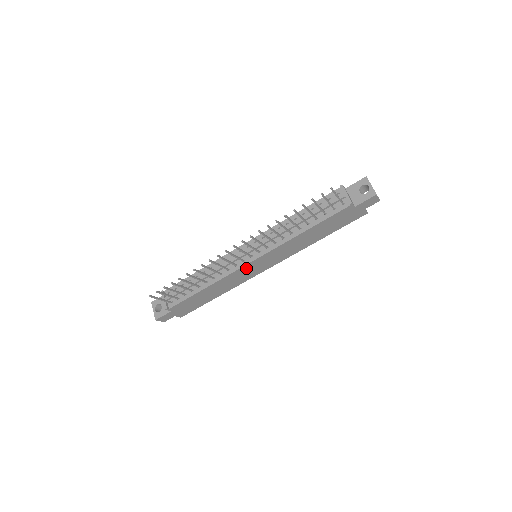
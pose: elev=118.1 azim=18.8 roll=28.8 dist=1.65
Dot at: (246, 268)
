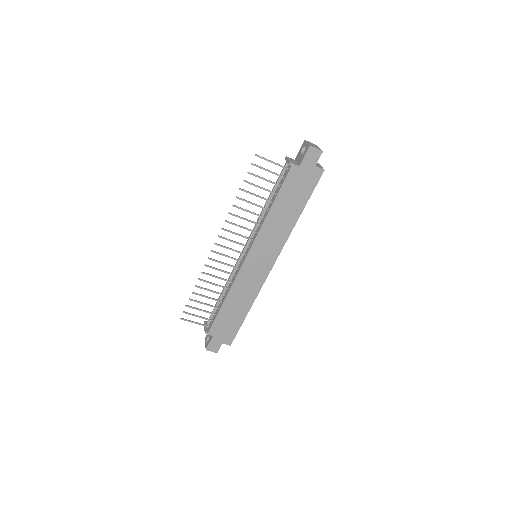
Dot at: (247, 268)
